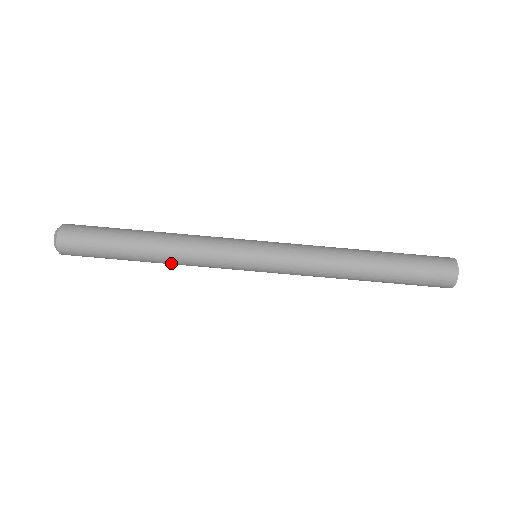
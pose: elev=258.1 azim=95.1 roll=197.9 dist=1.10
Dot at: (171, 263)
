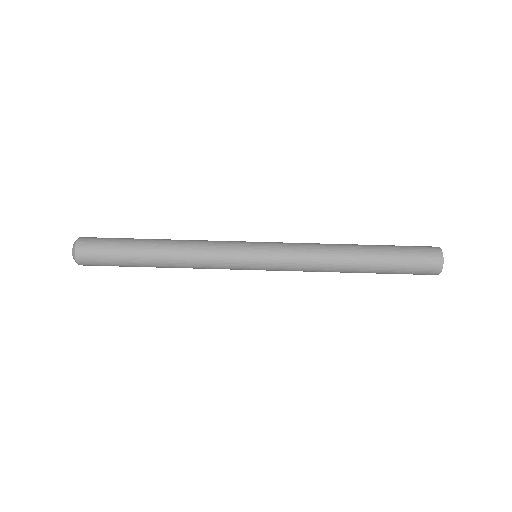
Dot at: occluded
